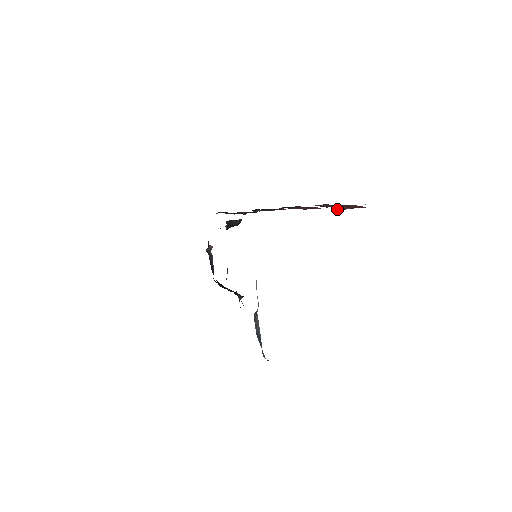
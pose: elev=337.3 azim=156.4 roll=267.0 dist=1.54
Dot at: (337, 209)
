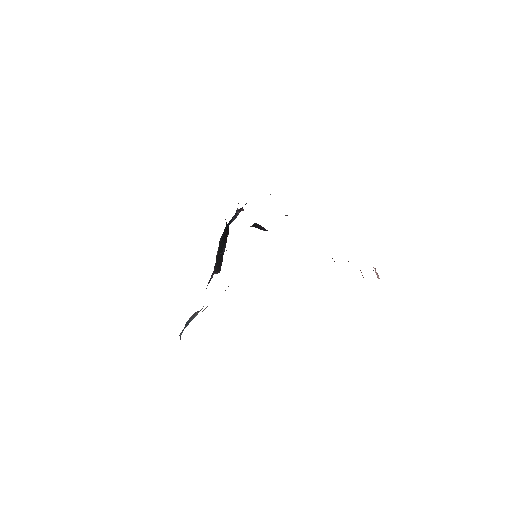
Dot at: occluded
